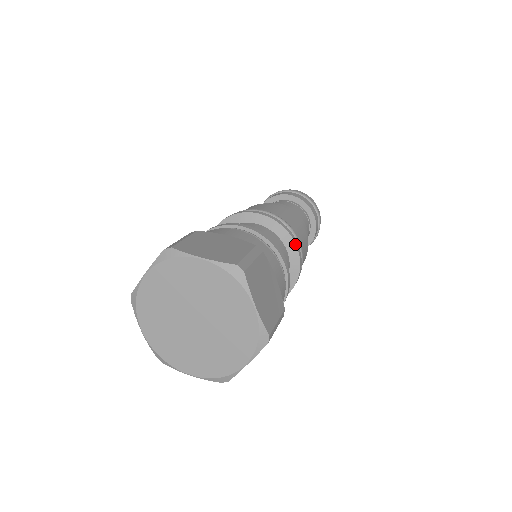
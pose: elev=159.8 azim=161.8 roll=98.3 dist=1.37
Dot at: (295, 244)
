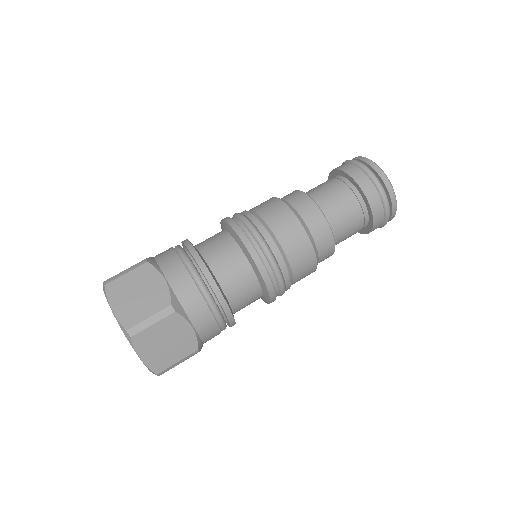
Dot at: (264, 281)
